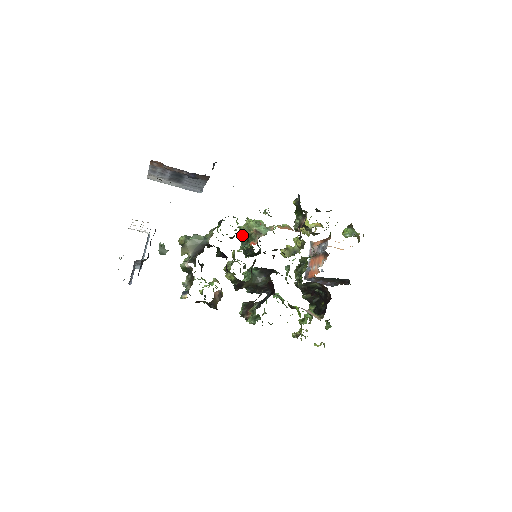
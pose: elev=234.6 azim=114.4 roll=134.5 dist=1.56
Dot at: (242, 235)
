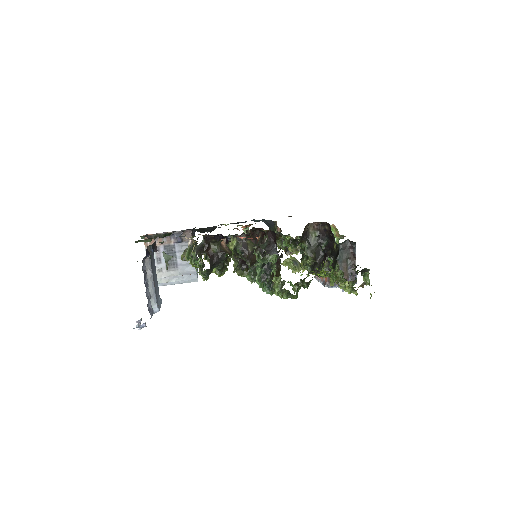
Dot at: occluded
